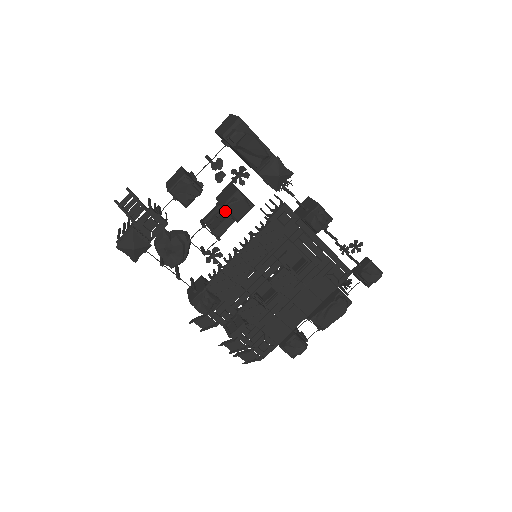
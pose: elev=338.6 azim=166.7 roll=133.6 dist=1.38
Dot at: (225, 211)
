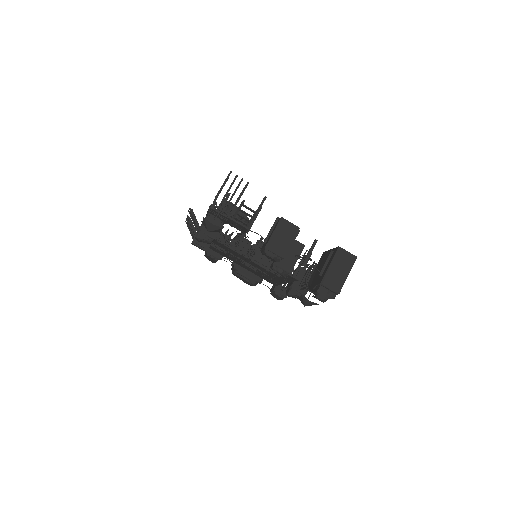
Dot at: (272, 262)
